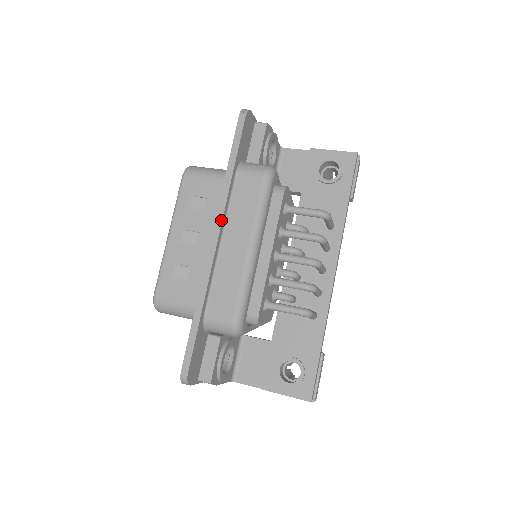
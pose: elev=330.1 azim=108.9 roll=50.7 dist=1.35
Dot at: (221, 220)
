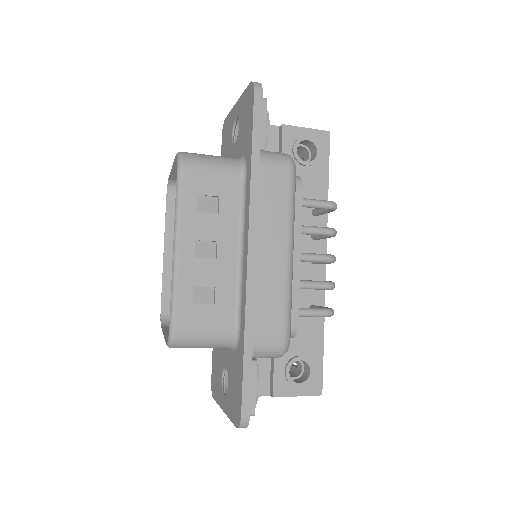
Dot at: (256, 227)
